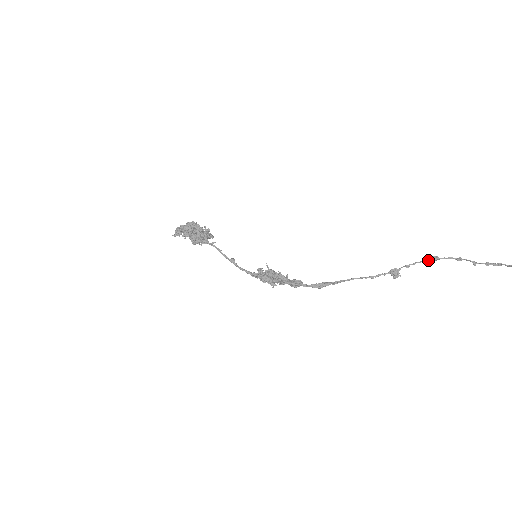
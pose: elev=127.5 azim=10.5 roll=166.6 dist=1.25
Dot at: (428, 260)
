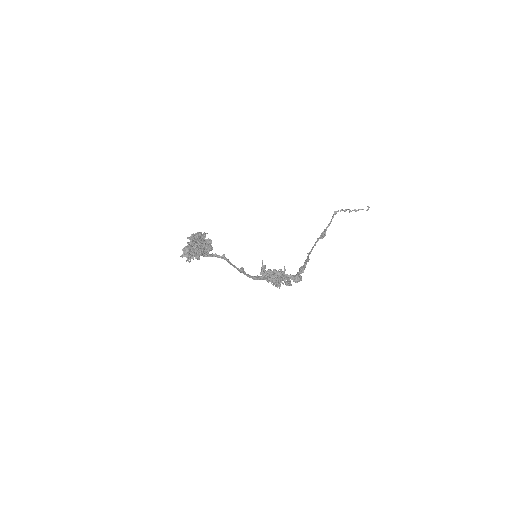
Dot at: (333, 216)
